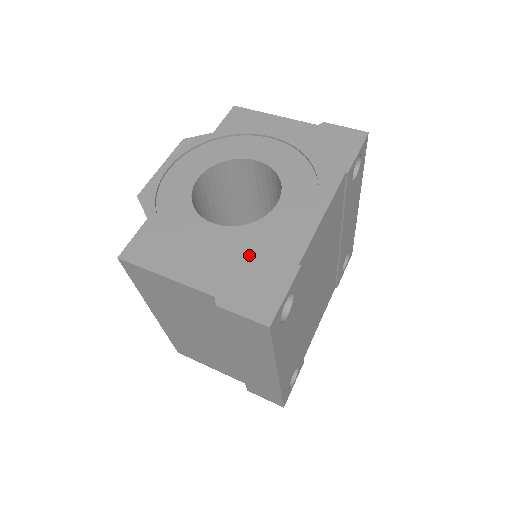
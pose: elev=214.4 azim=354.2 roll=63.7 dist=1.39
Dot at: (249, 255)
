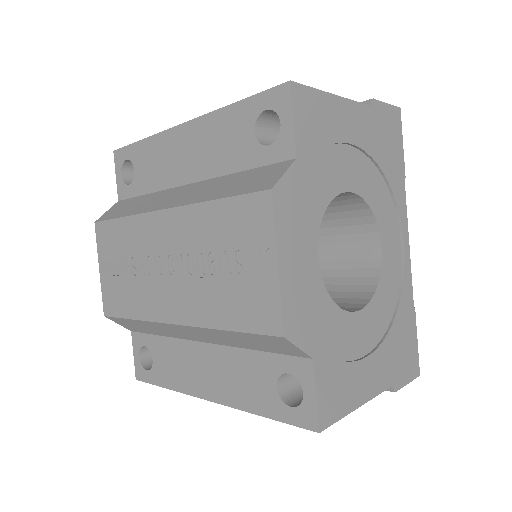
Dot at: (392, 326)
